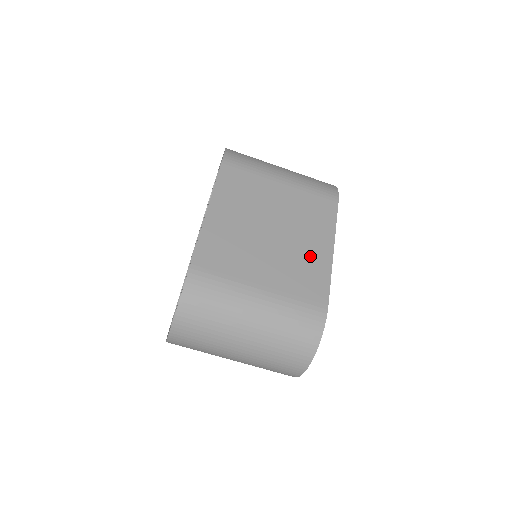
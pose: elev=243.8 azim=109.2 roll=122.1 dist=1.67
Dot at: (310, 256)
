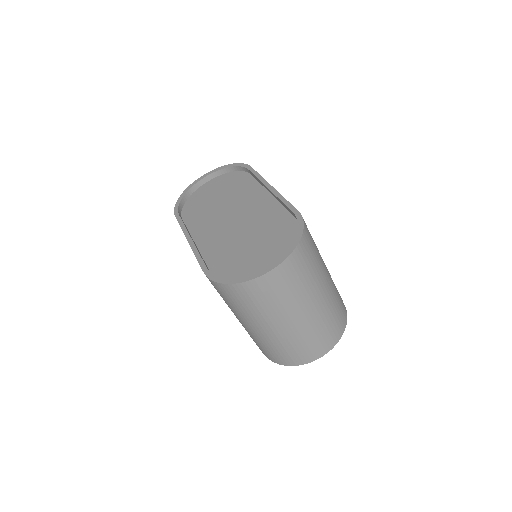
Dot at: occluded
